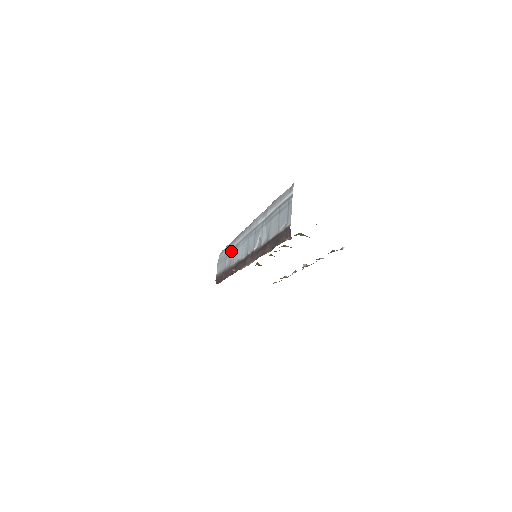
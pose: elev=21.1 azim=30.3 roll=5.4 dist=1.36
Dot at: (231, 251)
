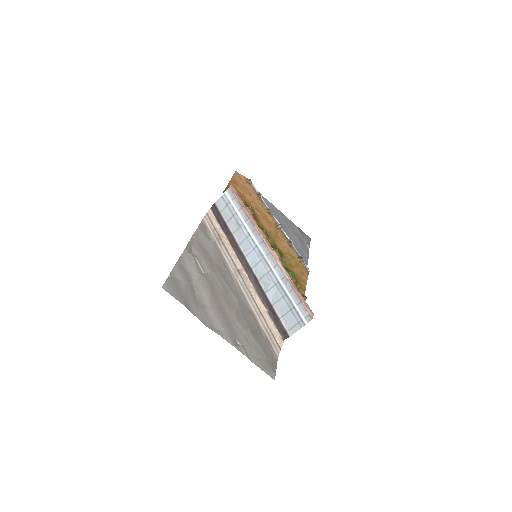
Dot at: (241, 226)
